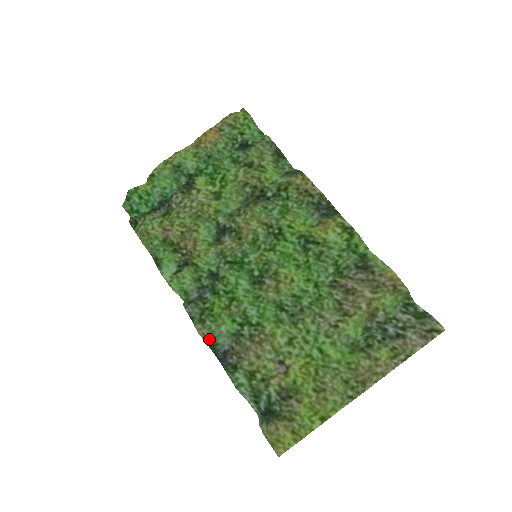
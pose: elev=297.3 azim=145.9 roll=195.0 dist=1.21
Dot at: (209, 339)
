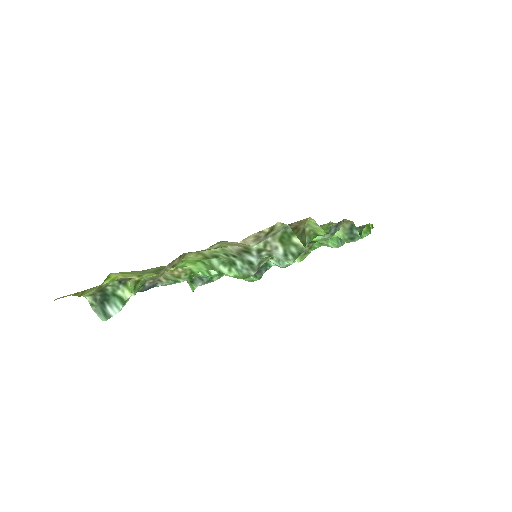
Dot at: occluded
